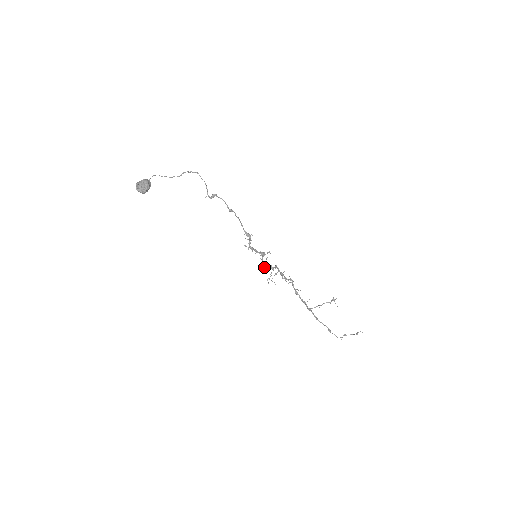
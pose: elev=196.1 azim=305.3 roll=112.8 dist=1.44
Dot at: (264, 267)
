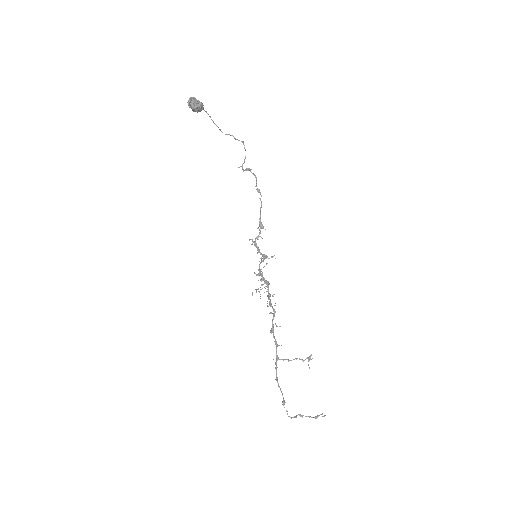
Dot at: (257, 275)
